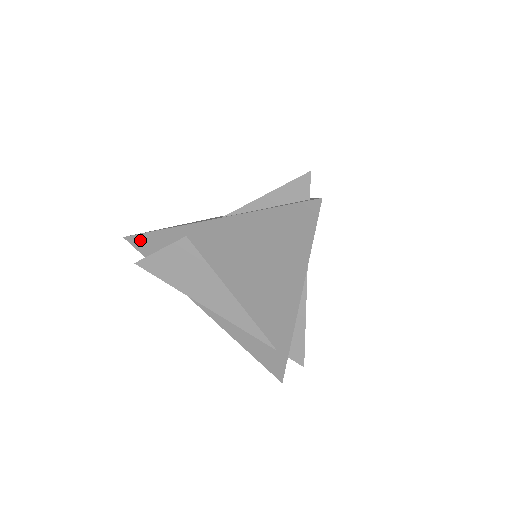
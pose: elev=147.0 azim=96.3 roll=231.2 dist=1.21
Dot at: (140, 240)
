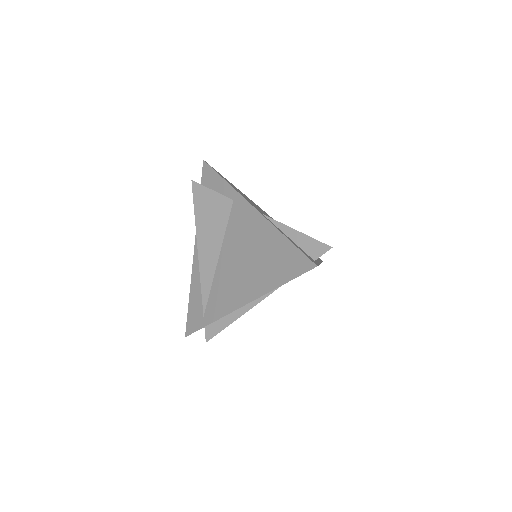
Dot at: (210, 172)
